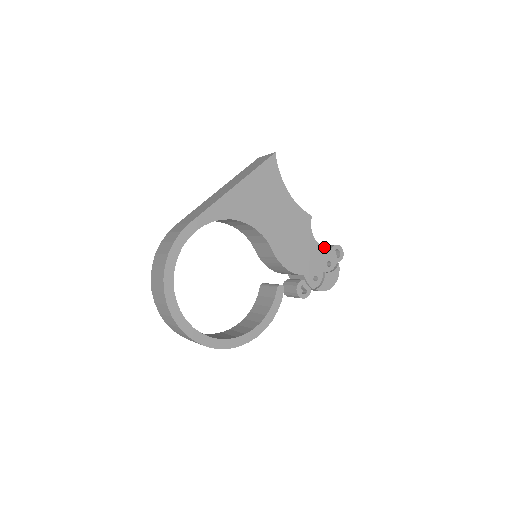
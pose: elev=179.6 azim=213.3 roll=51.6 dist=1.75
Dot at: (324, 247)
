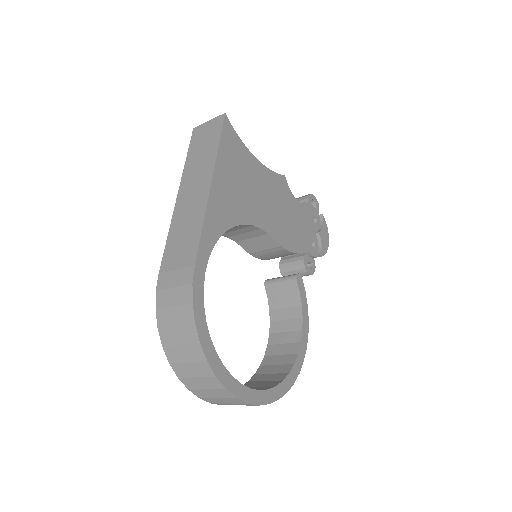
Dot at: (305, 205)
